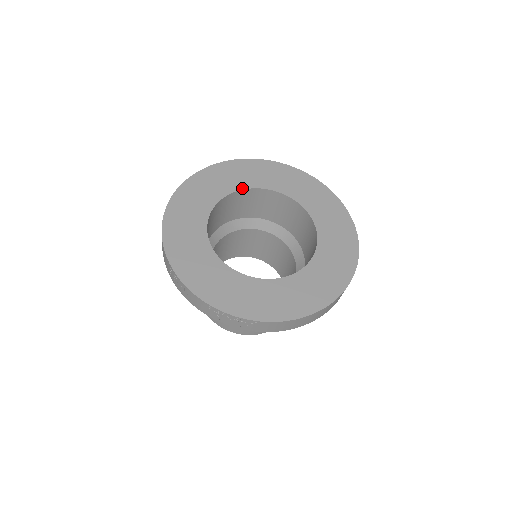
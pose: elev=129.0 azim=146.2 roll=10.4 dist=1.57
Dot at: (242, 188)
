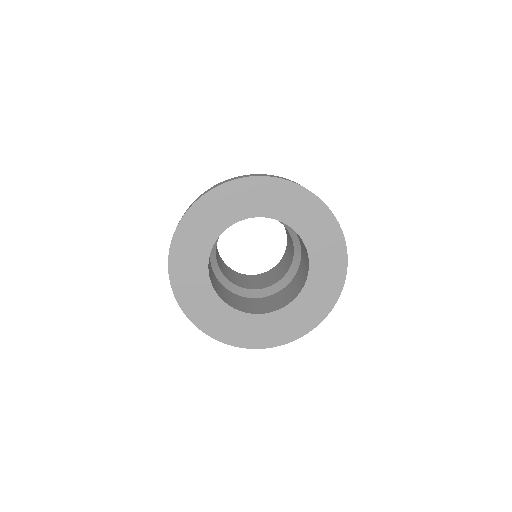
Dot at: (258, 215)
